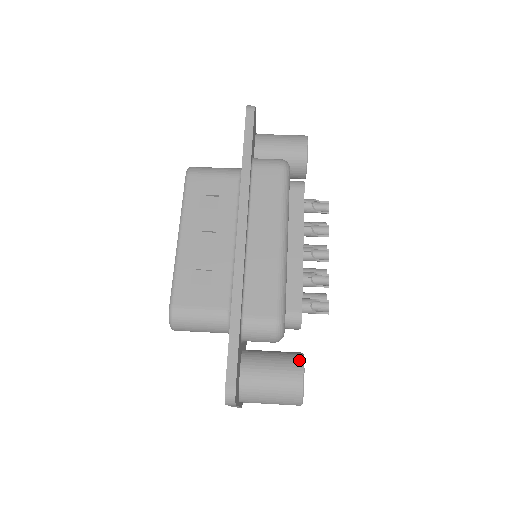
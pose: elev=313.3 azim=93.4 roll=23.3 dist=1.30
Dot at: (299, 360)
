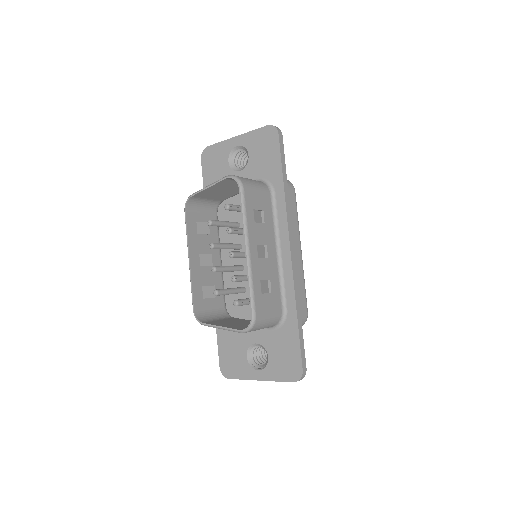
Dot at: occluded
